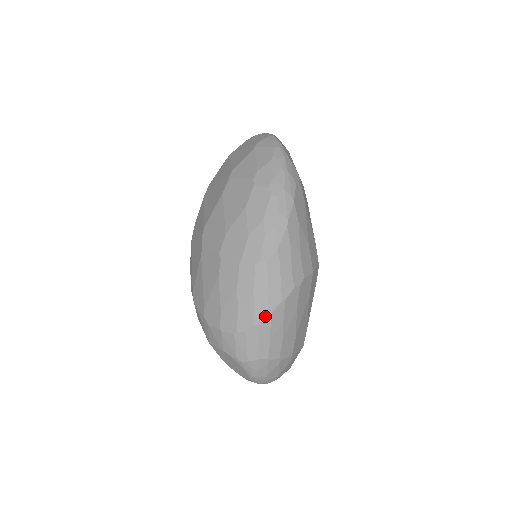
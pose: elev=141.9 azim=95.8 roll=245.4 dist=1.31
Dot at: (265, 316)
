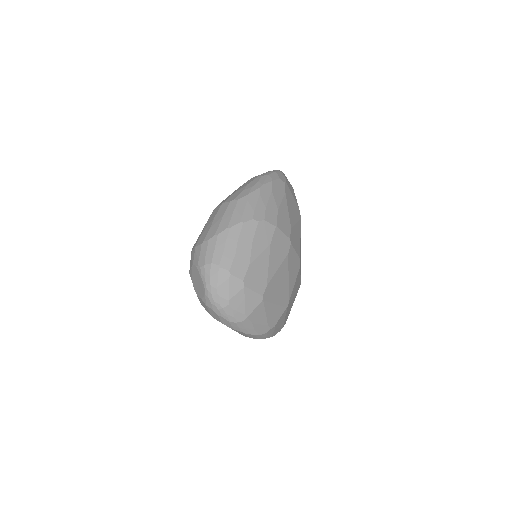
Dot at: (225, 229)
